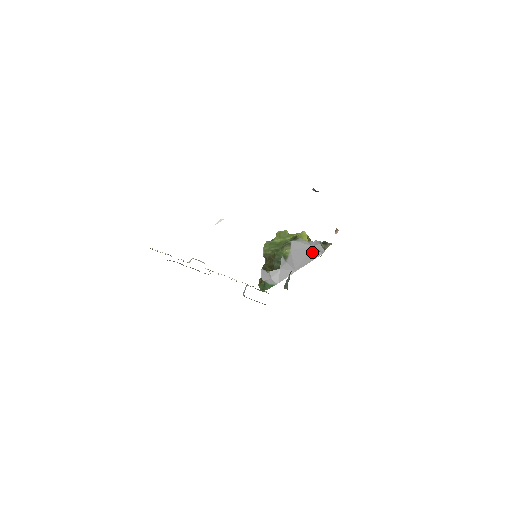
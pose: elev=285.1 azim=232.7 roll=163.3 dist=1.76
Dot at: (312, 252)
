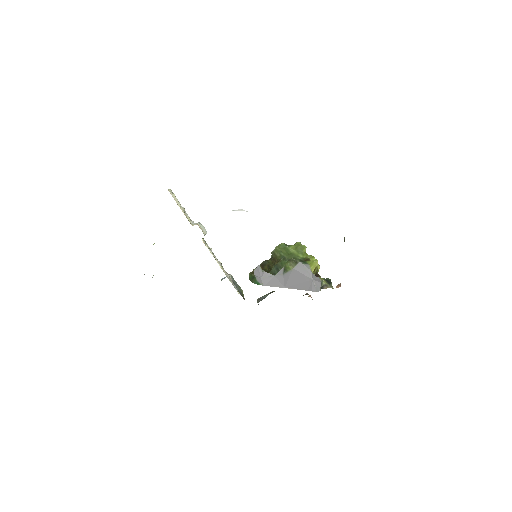
Dot at: (309, 284)
